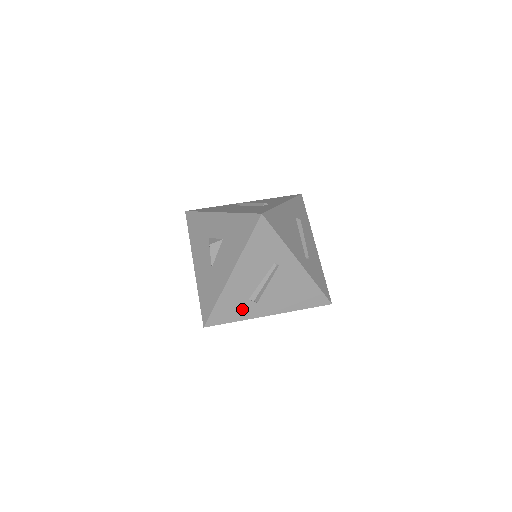
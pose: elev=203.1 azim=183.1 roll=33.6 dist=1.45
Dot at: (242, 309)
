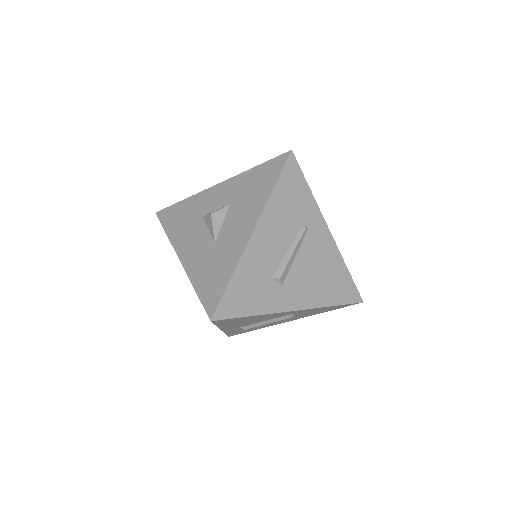
Dot at: (263, 294)
